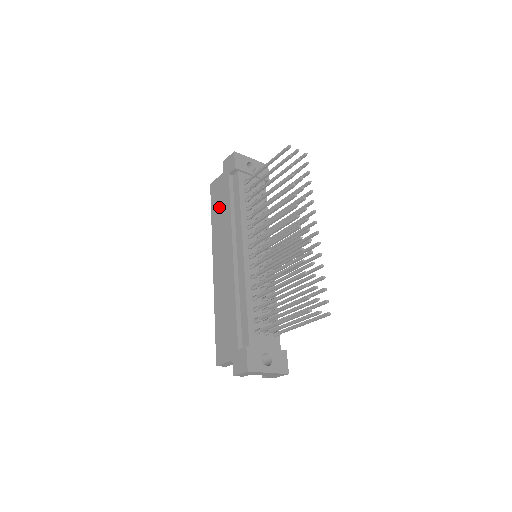
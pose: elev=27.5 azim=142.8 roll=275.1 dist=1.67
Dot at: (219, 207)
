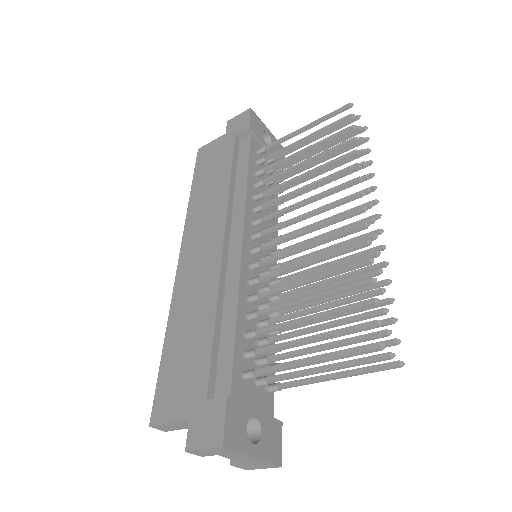
Dot at: (209, 176)
